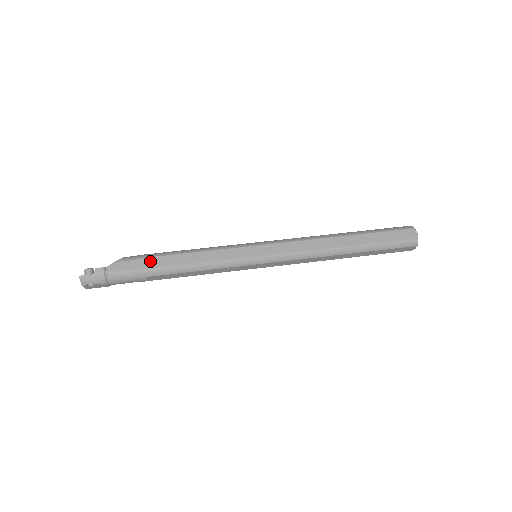
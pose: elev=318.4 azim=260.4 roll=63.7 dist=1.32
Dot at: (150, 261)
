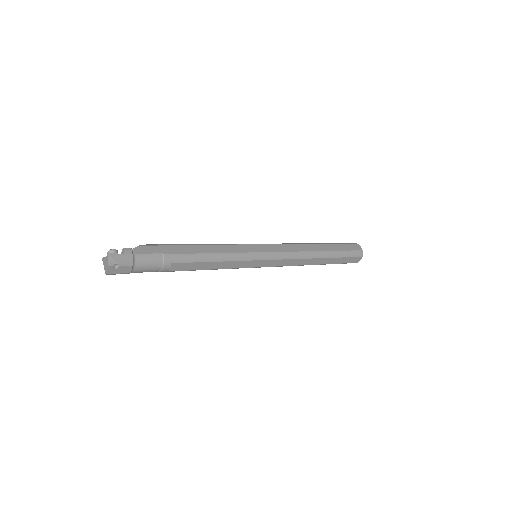
Dot at: (174, 248)
